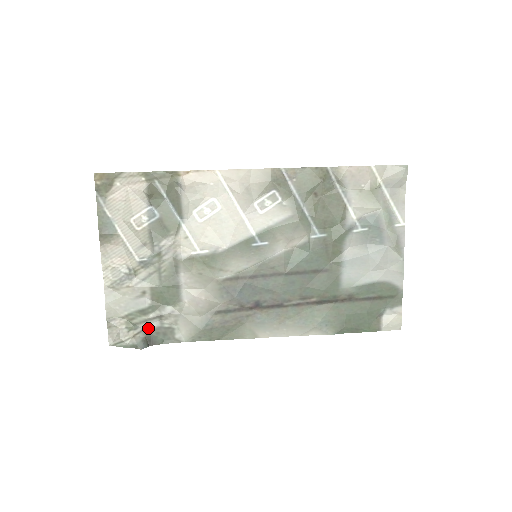
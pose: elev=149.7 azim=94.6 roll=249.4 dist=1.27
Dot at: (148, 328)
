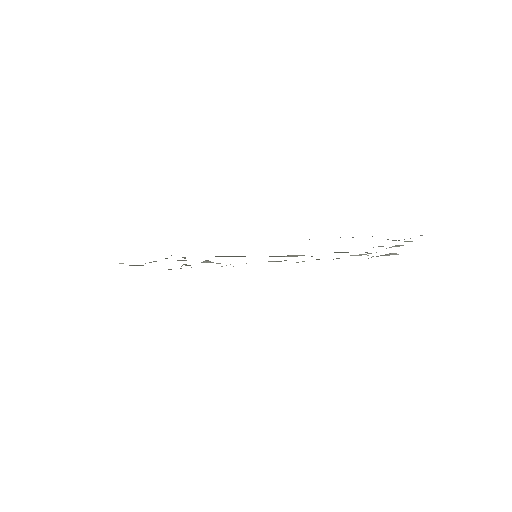
Dot at: occluded
